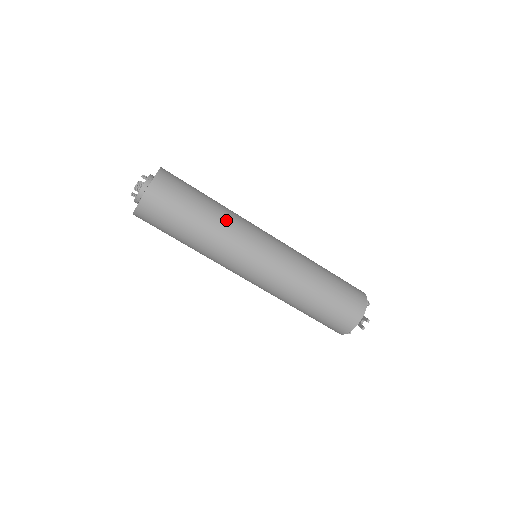
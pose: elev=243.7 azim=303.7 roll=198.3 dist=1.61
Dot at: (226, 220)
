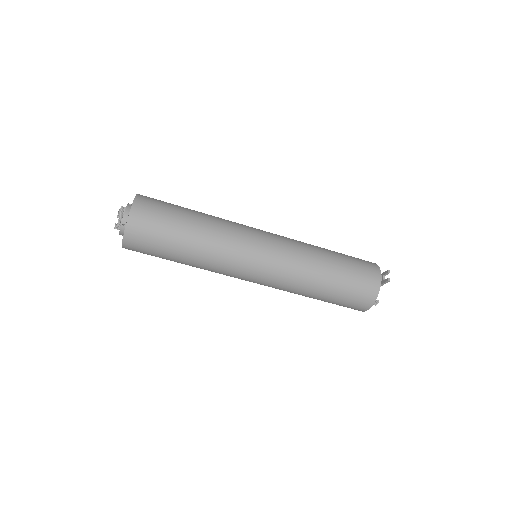
Dot at: (216, 219)
